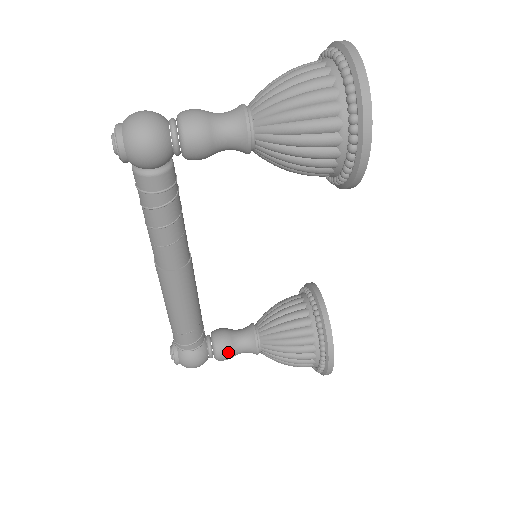
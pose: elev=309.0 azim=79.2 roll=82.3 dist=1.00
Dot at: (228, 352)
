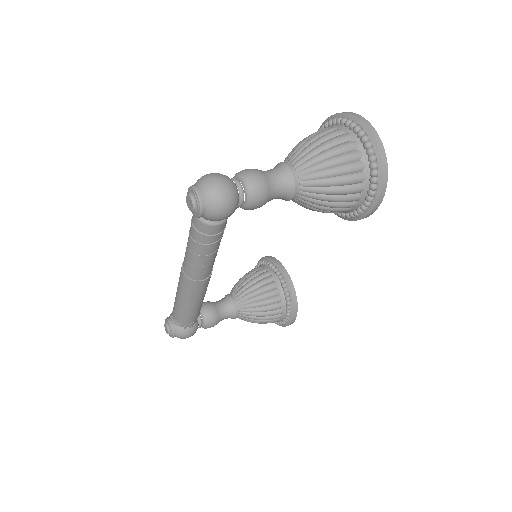
Dot at: (215, 322)
